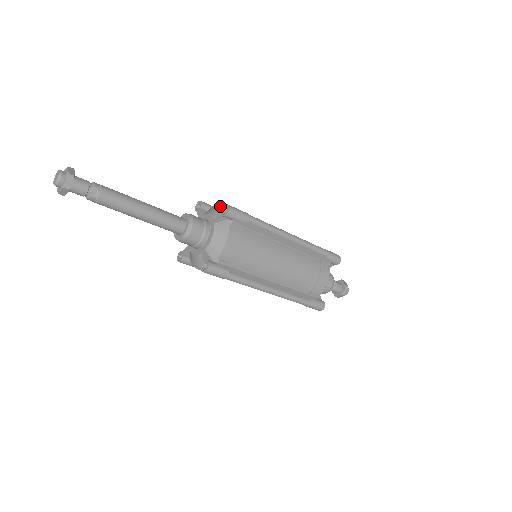
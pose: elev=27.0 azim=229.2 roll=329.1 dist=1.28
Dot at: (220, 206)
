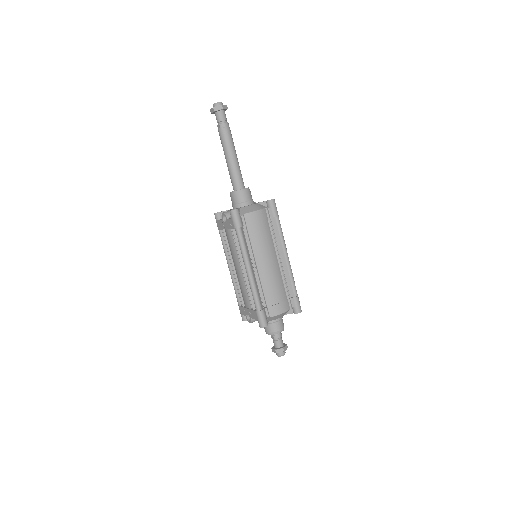
Dot at: occluded
